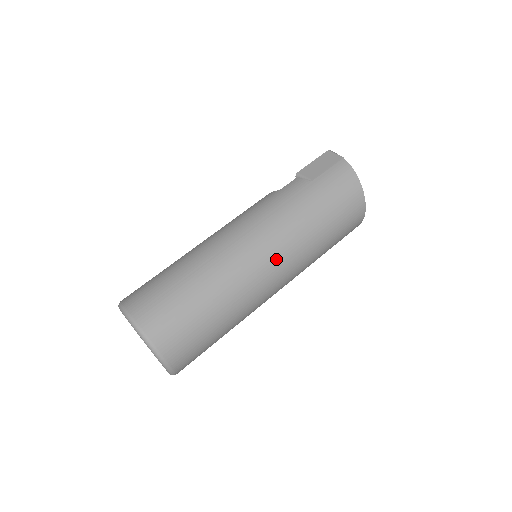
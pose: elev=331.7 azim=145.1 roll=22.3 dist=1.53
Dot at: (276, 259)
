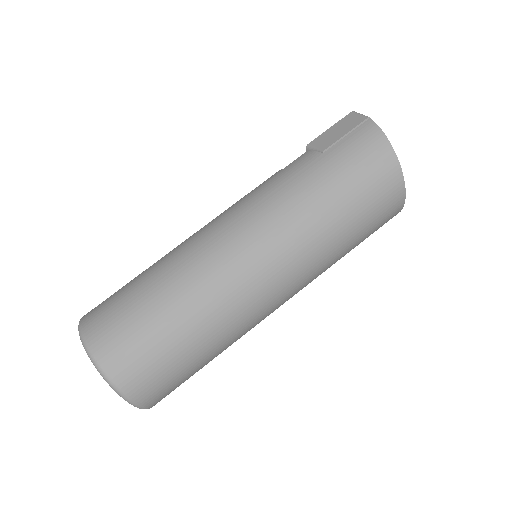
Dot at: (270, 258)
